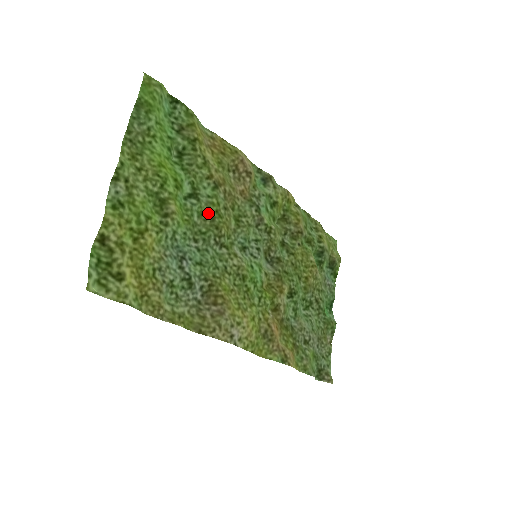
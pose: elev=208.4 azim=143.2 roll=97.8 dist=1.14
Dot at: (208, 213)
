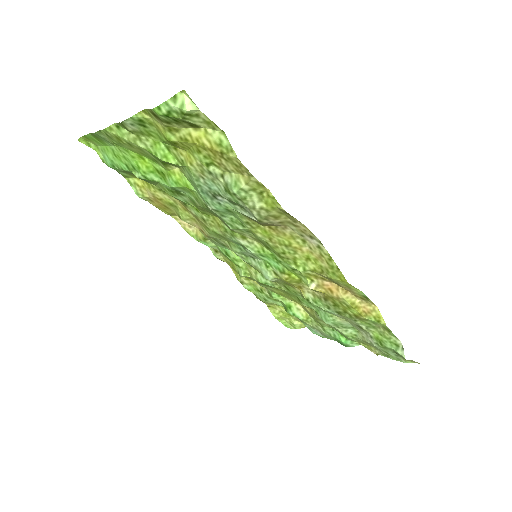
Dot at: (197, 207)
